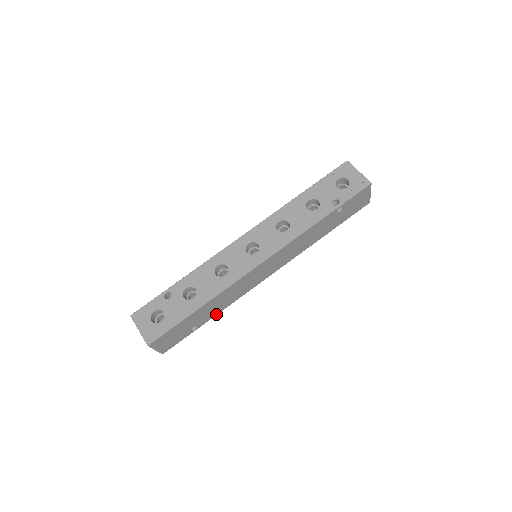
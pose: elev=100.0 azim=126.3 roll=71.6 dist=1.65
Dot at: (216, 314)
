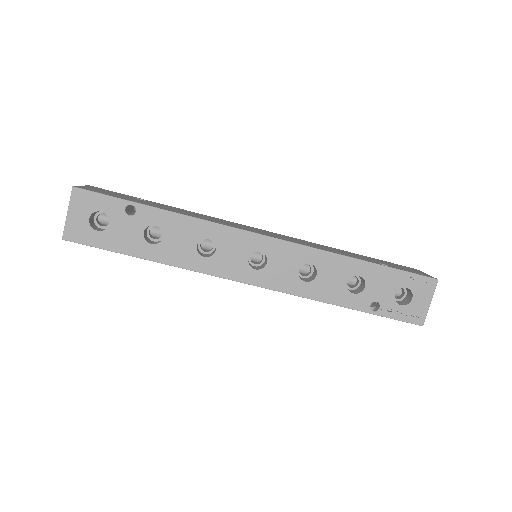
Dot at: occluded
